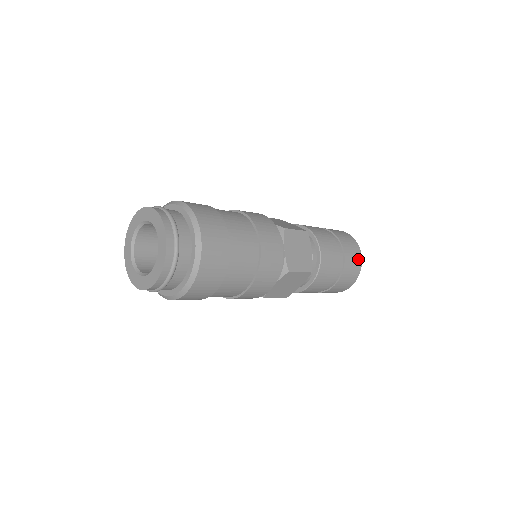
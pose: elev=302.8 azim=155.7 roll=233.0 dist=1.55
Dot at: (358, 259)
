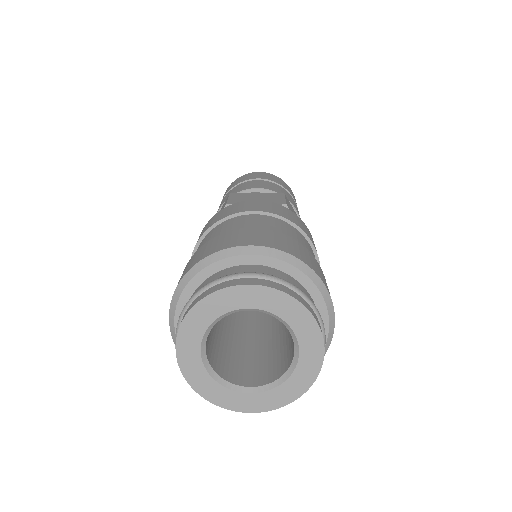
Dot at: occluded
